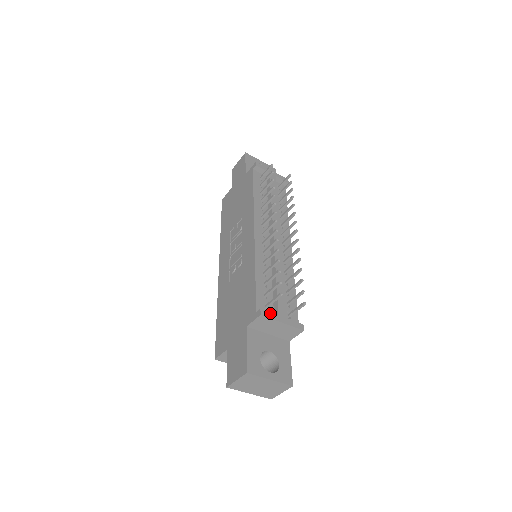
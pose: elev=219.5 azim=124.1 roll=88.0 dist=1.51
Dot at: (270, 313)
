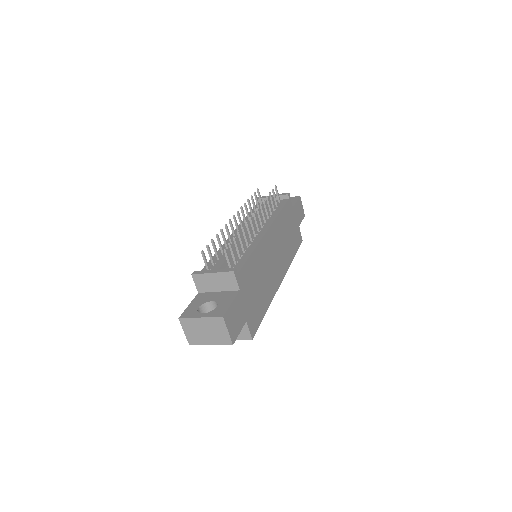
Dot at: (202, 271)
